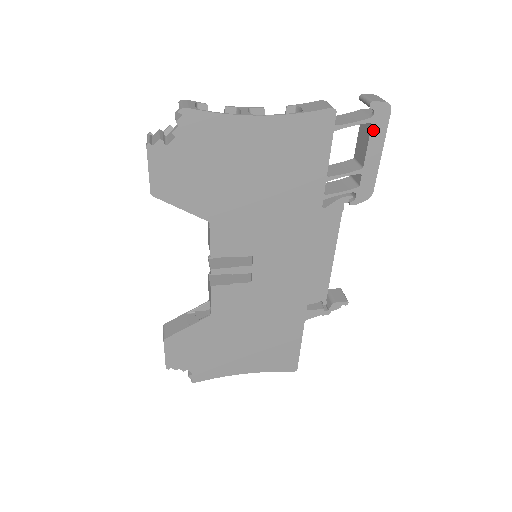
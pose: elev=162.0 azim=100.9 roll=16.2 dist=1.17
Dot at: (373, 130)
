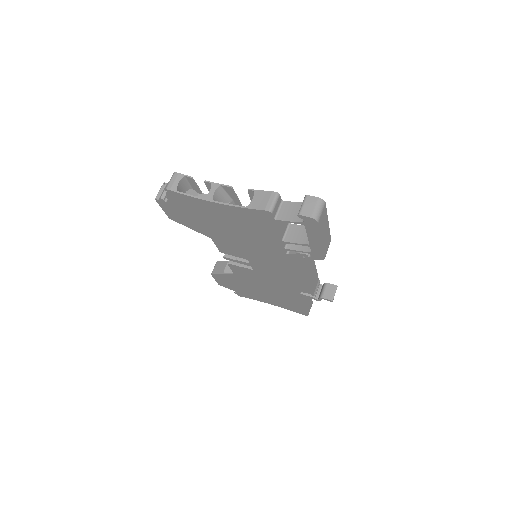
Dot at: (308, 228)
